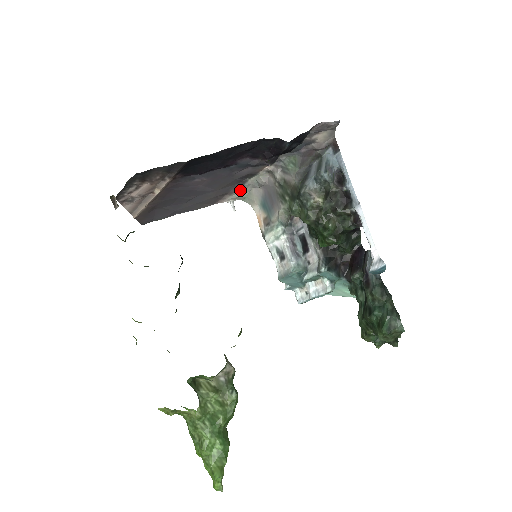
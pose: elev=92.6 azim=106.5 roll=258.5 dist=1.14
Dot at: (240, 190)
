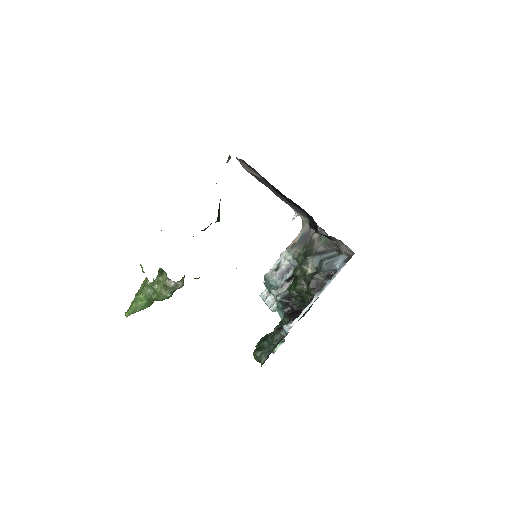
Dot at: (302, 216)
